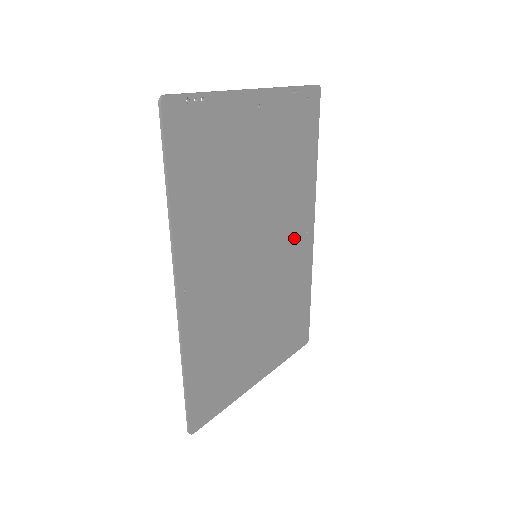
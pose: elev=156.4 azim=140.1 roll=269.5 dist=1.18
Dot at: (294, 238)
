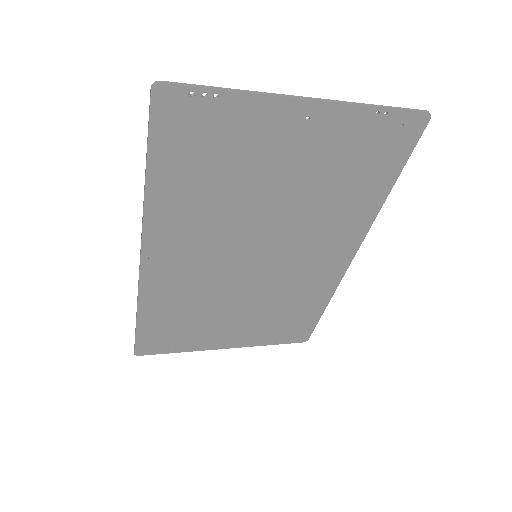
Dot at: (319, 256)
